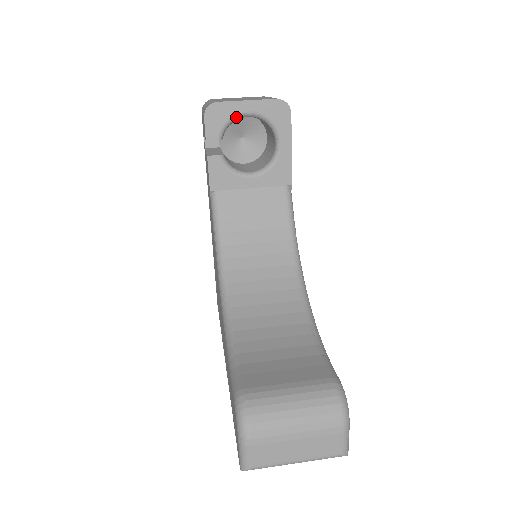
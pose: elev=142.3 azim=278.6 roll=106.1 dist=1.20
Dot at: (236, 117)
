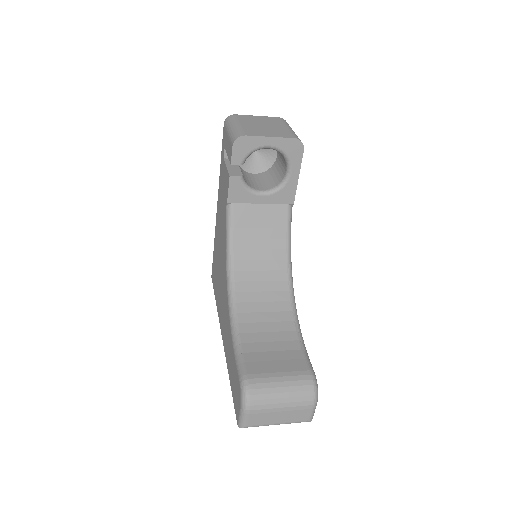
Dot at: (259, 148)
